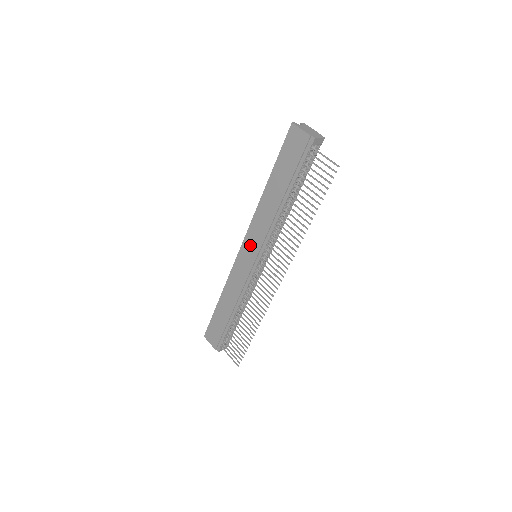
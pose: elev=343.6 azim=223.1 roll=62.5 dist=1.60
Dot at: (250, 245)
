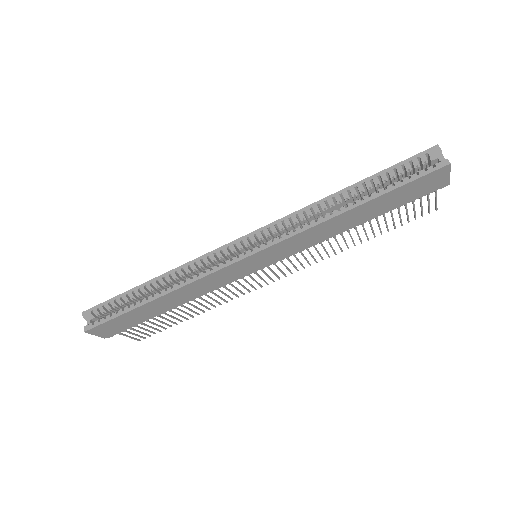
Dot at: (269, 255)
